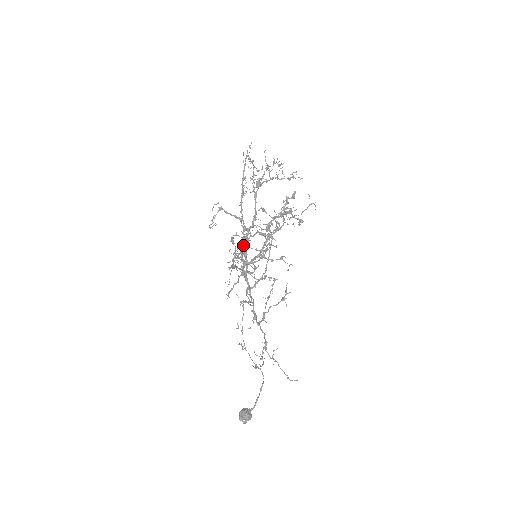
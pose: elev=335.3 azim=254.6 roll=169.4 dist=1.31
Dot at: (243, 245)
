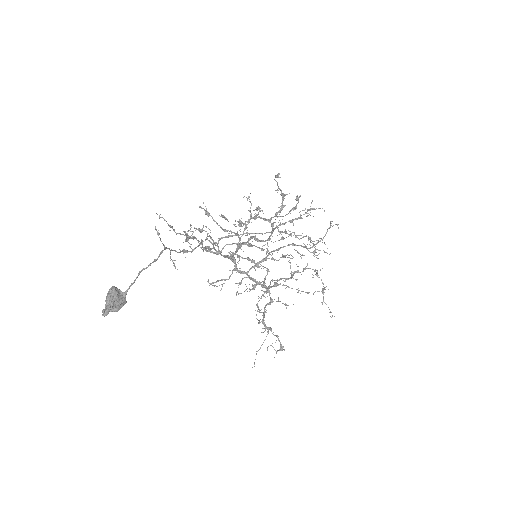
Dot at: (270, 299)
